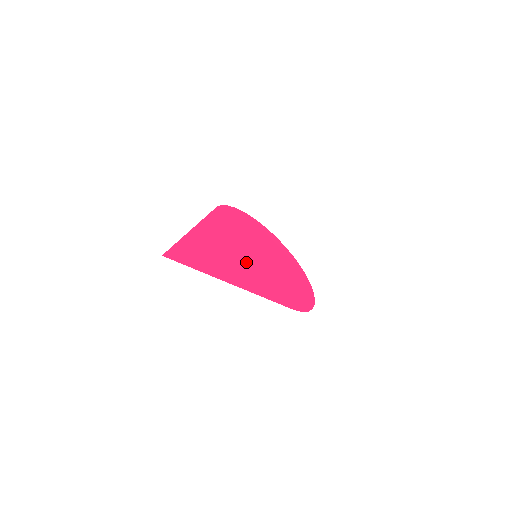
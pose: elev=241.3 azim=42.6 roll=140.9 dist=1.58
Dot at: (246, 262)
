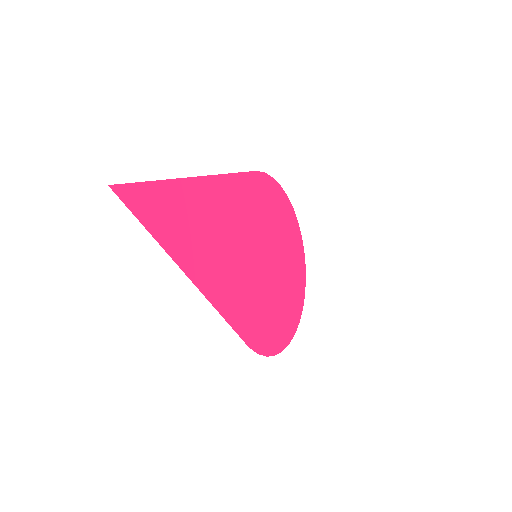
Dot at: (235, 257)
